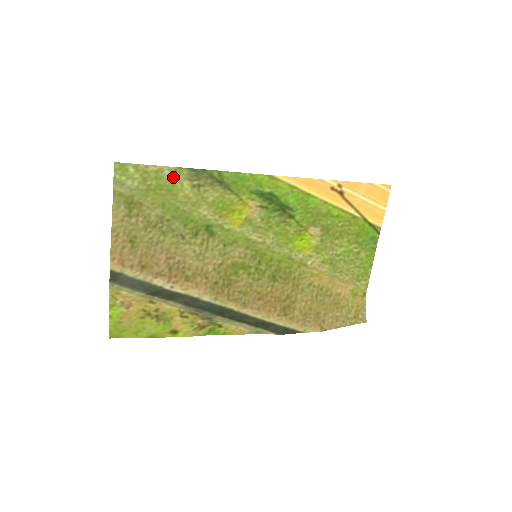
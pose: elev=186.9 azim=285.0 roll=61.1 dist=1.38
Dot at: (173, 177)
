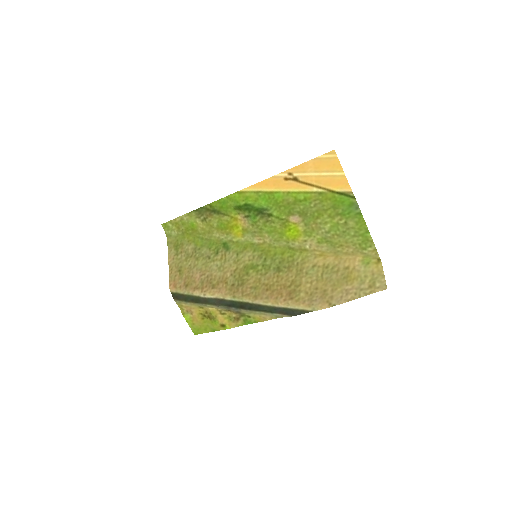
Dot at: (190, 220)
